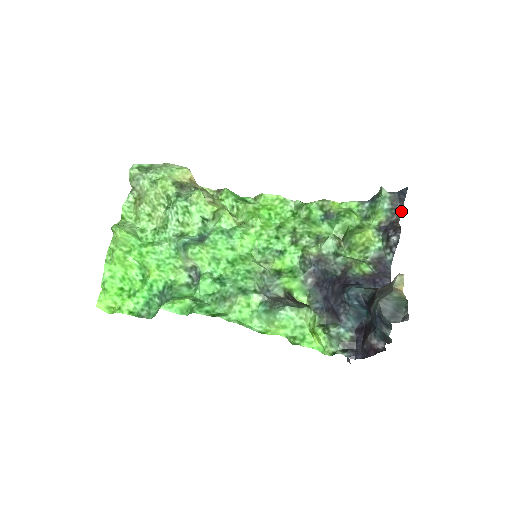
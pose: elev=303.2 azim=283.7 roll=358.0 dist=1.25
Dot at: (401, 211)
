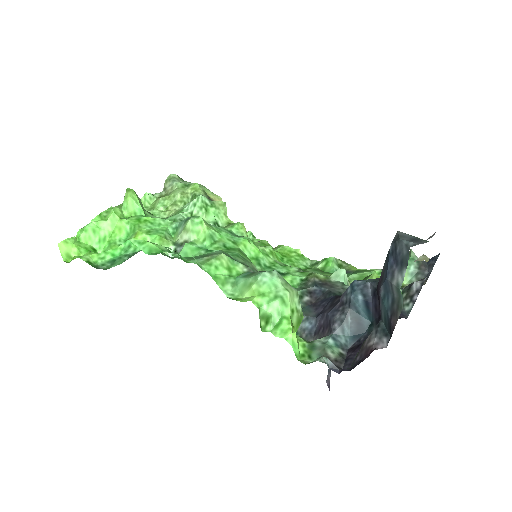
Dot at: occluded
